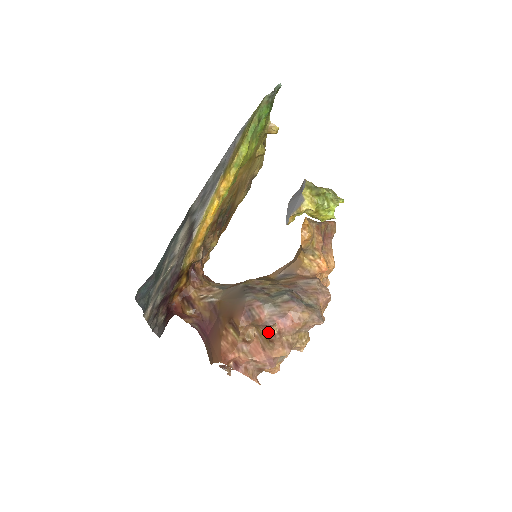
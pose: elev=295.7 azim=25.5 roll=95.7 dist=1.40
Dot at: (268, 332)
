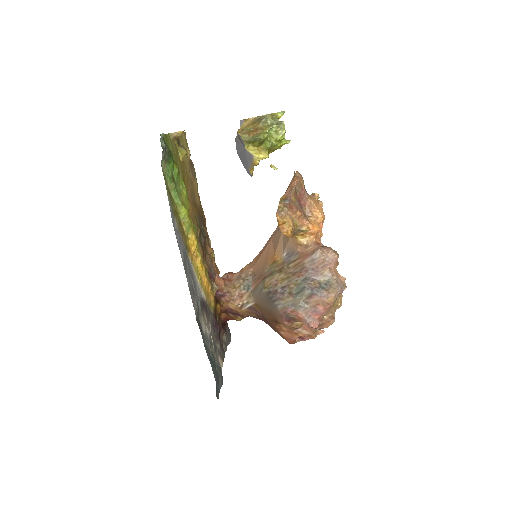
Dot at: occluded
